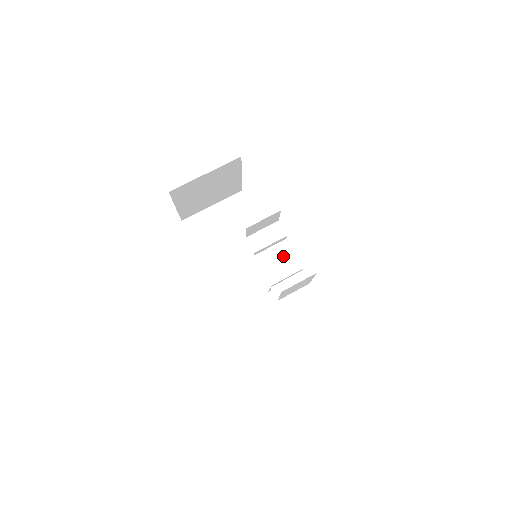
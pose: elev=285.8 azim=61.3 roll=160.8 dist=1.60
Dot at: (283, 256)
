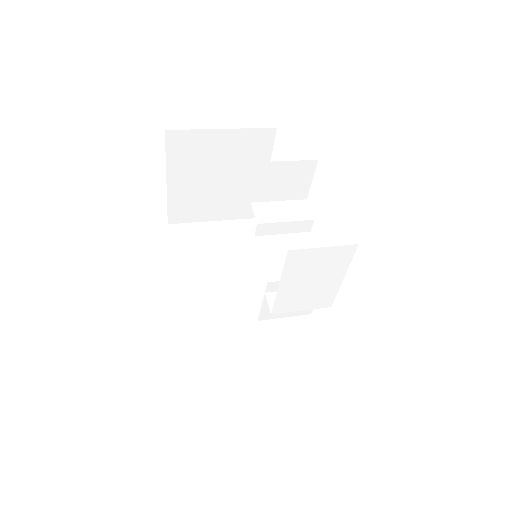
Dot at: occluded
